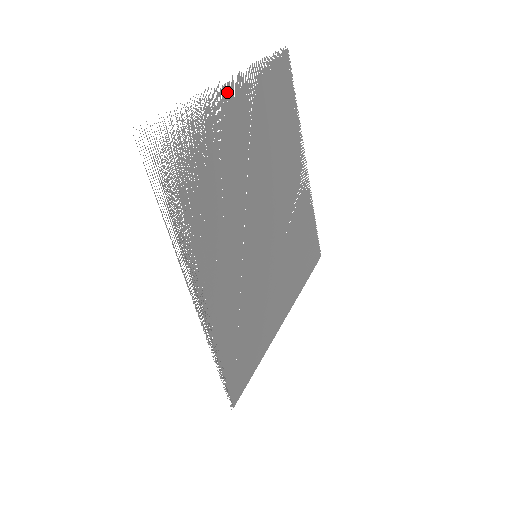
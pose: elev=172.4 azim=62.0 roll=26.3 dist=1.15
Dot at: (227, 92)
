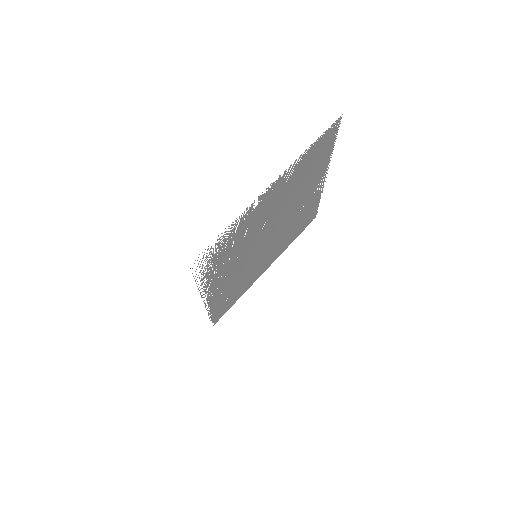
Dot at: (266, 193)
